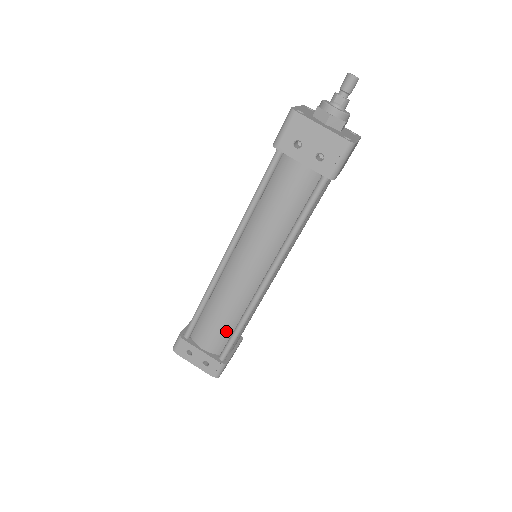
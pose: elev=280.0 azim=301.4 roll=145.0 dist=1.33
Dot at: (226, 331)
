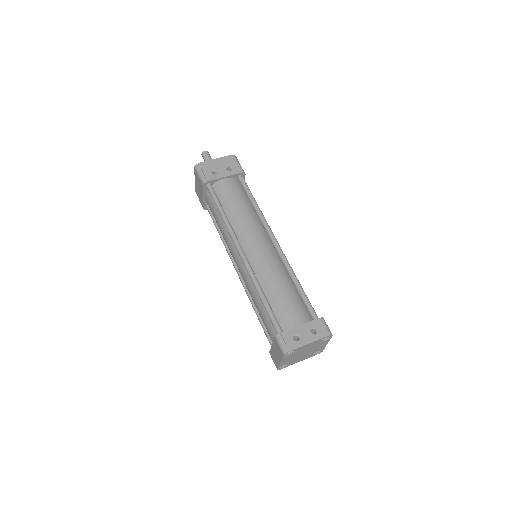
Dot at: (296, 298)
